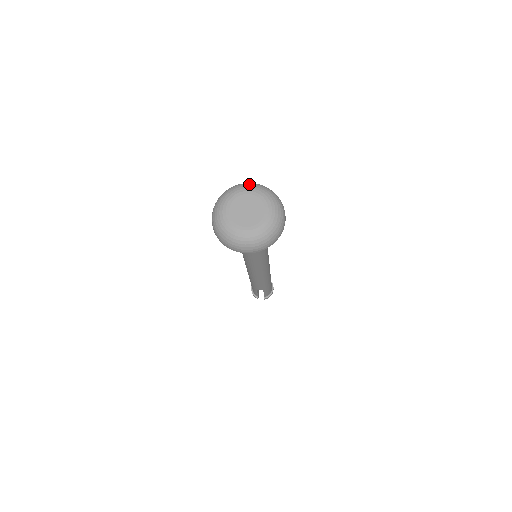
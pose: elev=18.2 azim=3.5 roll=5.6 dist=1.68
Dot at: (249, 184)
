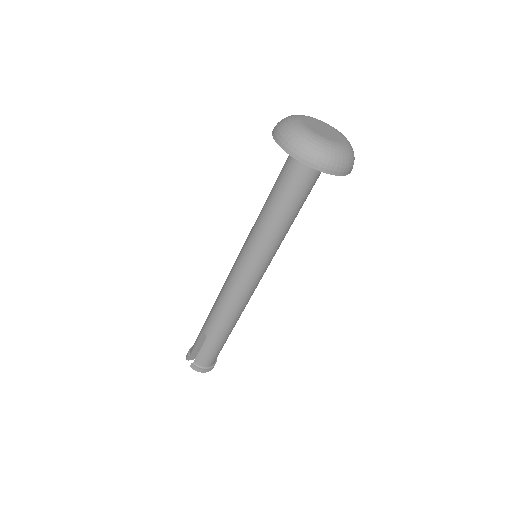
Dot at: occluded
